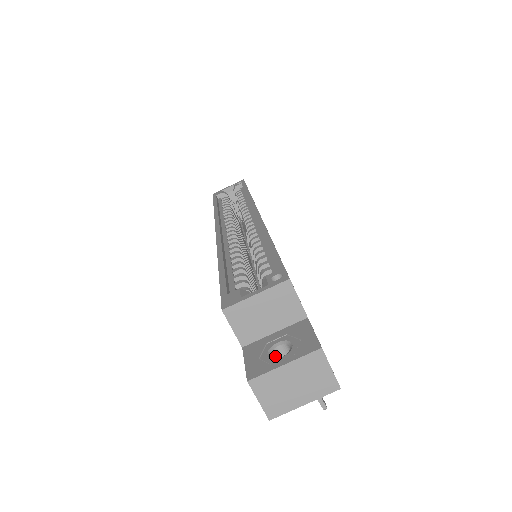
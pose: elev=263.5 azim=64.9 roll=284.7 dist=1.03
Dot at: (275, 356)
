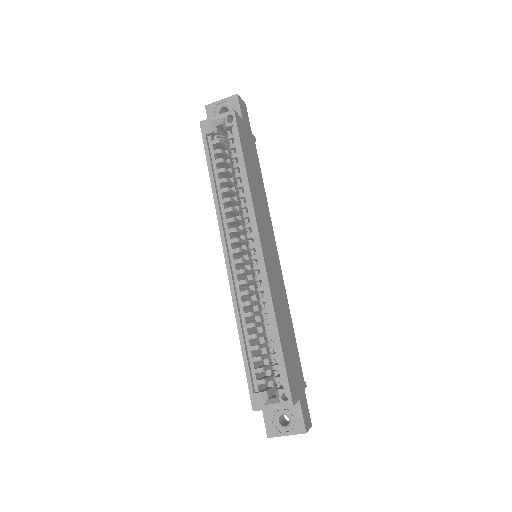
Dot at: (280, 417)
